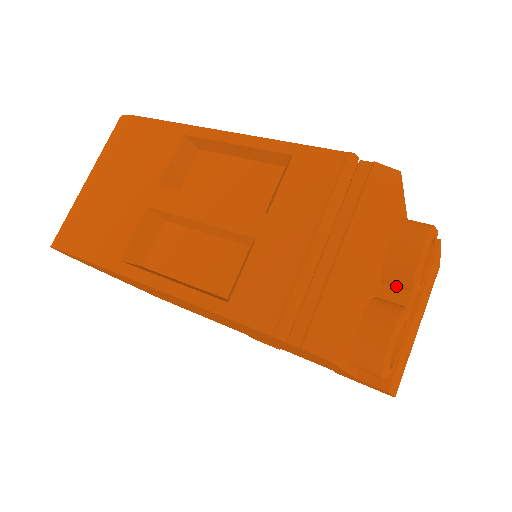
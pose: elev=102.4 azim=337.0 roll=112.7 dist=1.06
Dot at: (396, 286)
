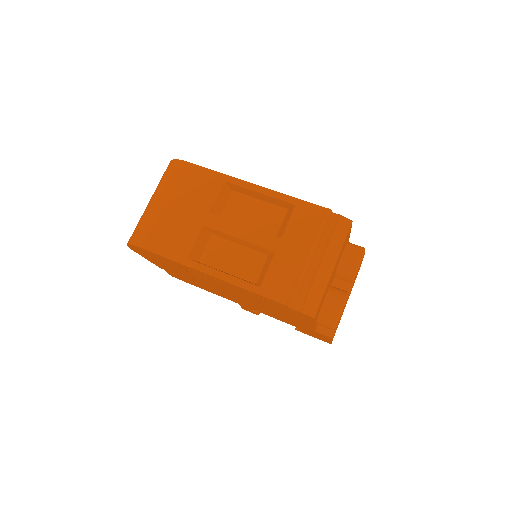
Dot at: (342, 280)
